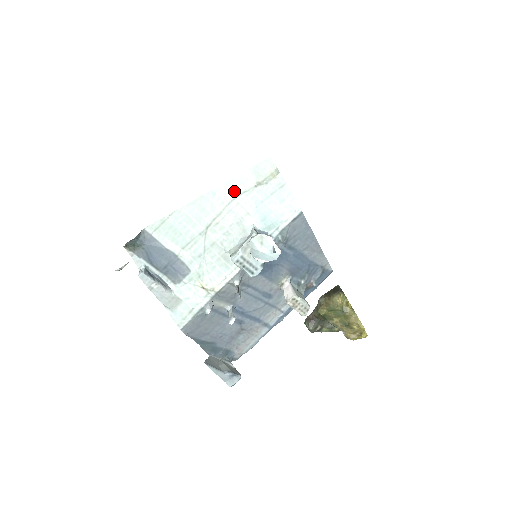
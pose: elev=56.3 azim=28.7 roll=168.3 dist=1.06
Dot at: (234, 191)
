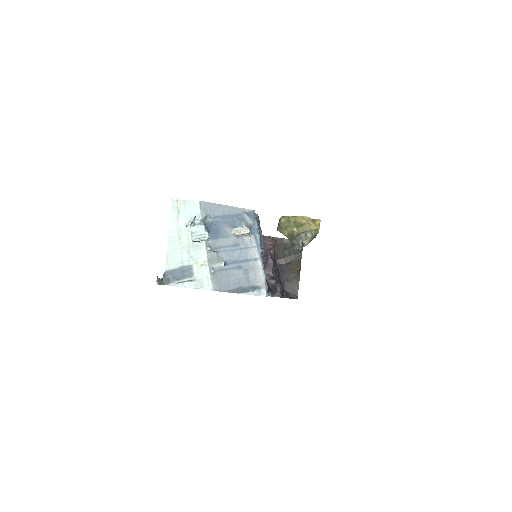
Dot at: (175, 223)
